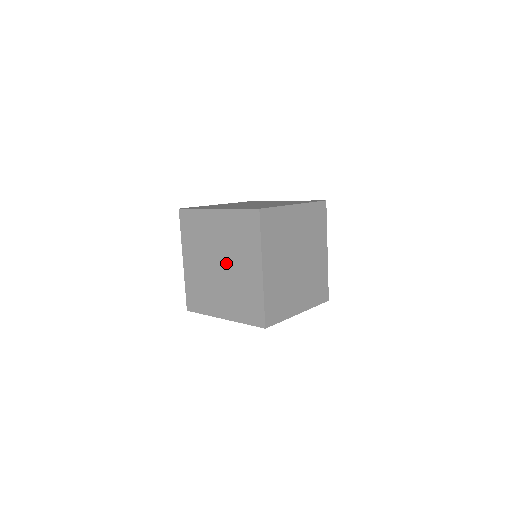
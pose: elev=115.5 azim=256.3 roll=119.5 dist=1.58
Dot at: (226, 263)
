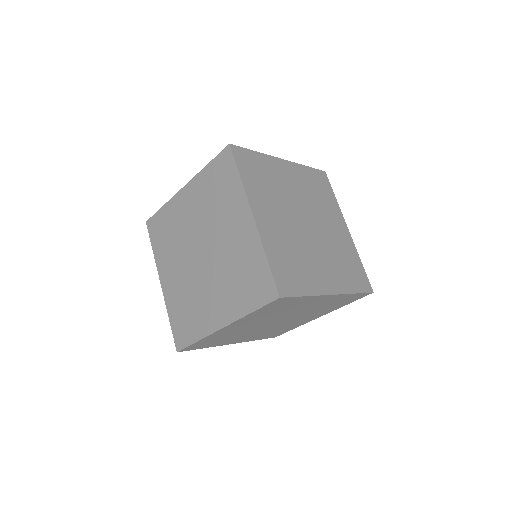
Dot at: (207, 264)
